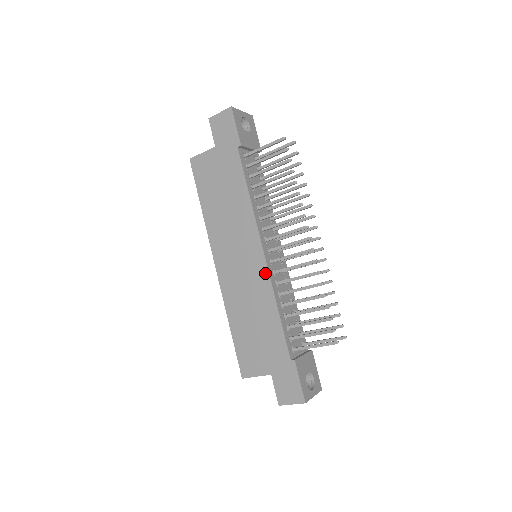
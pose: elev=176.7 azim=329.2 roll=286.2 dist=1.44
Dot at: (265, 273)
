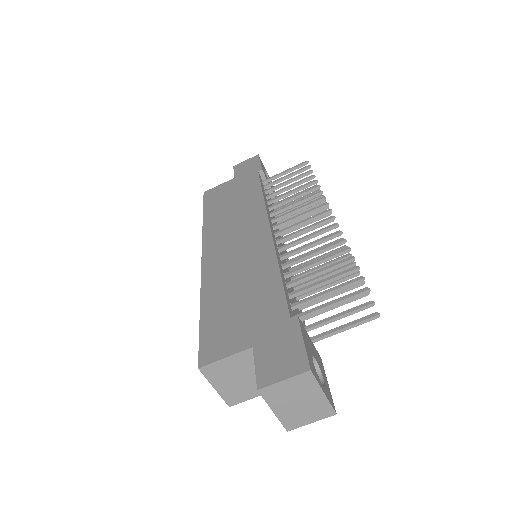
Dot at: (268, 242)
